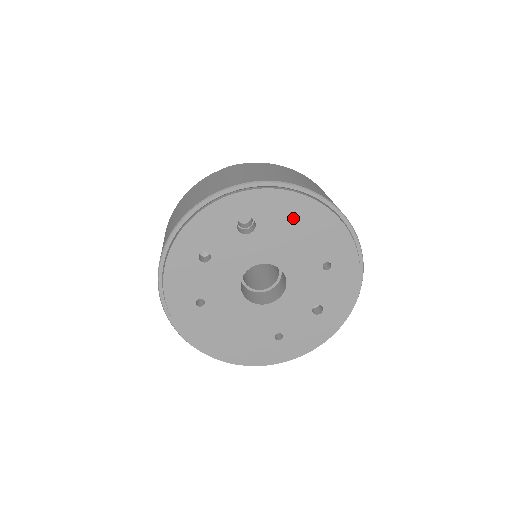
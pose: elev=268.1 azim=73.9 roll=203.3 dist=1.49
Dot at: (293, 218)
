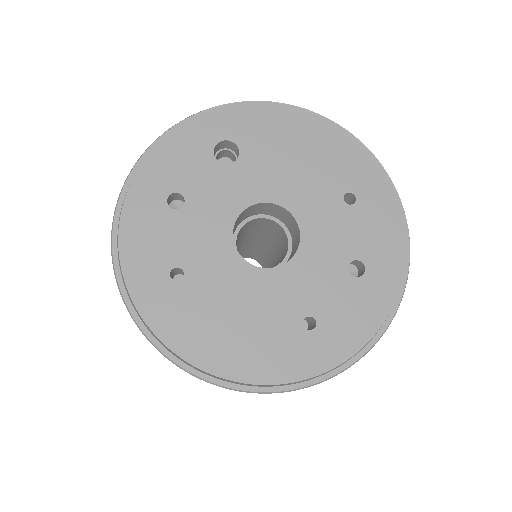
Dot at: (286, 138)
